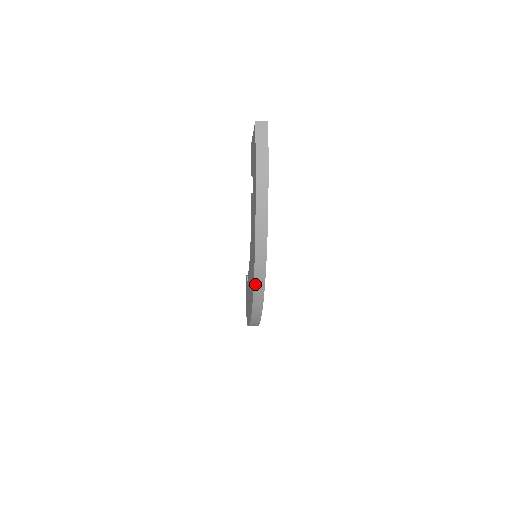
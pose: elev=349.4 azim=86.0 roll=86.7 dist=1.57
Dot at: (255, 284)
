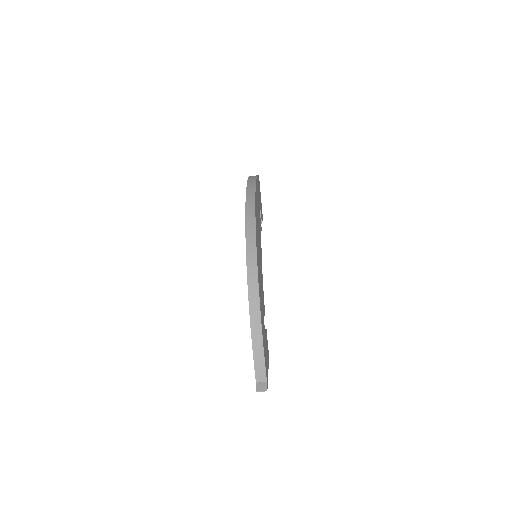
Dot at: (247, 222)
